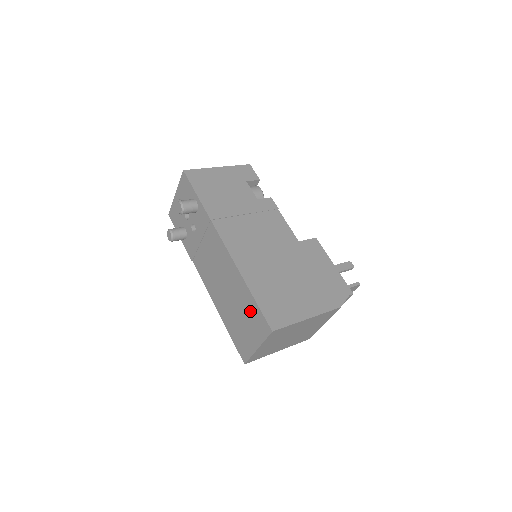
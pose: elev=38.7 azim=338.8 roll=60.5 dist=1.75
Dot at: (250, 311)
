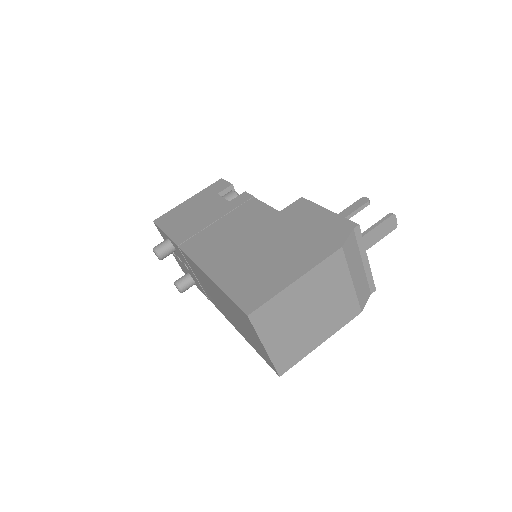
Dot at: (234, 310)
